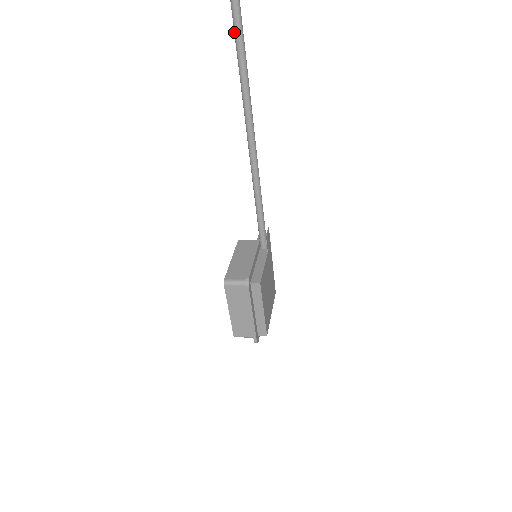
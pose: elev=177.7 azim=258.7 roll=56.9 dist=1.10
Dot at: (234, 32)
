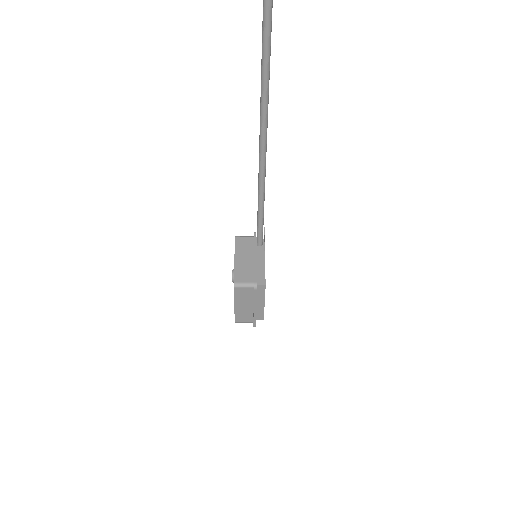
Dot at: (261, 77)
